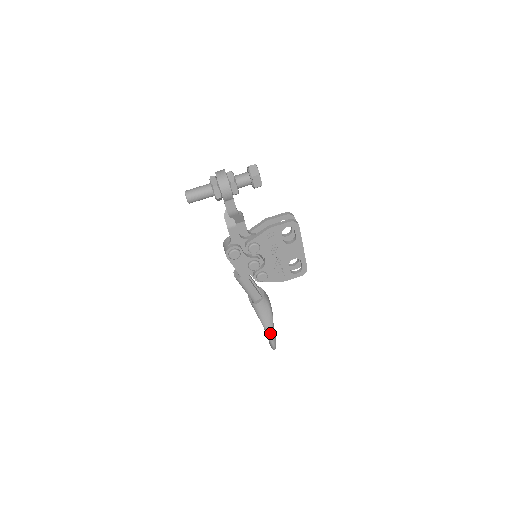
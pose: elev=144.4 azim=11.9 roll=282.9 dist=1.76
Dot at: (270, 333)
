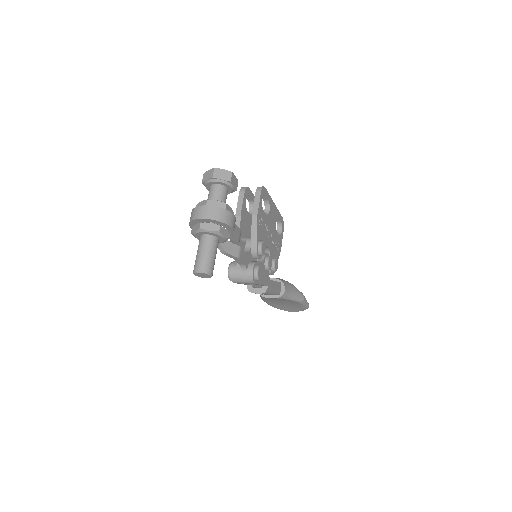
Dot at: (304, 299)
